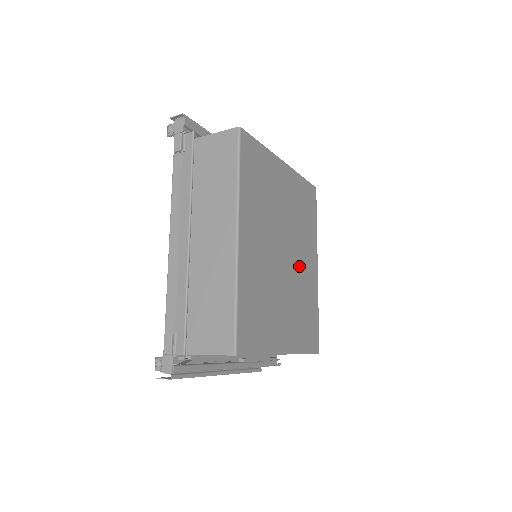
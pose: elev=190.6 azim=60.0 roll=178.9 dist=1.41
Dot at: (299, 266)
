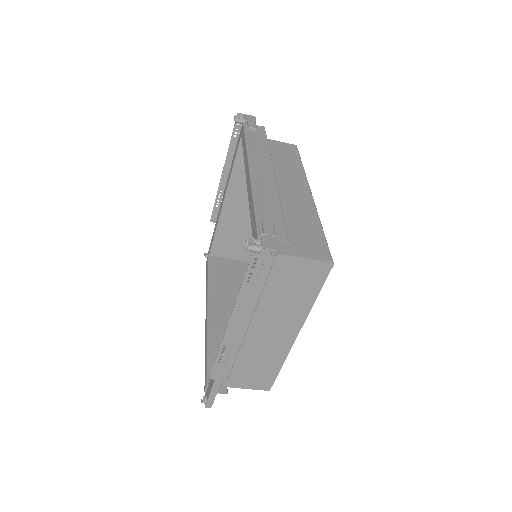
Dot at: occluded
